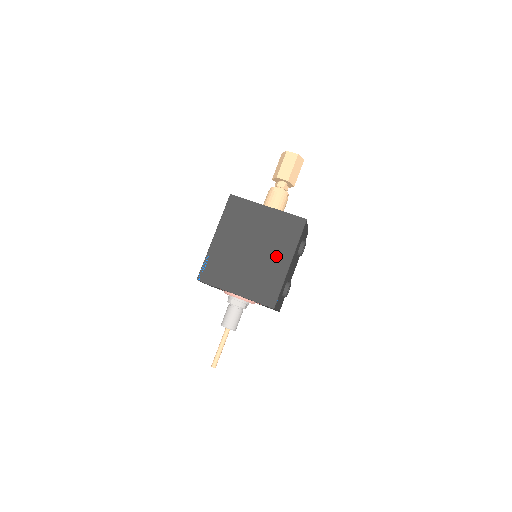
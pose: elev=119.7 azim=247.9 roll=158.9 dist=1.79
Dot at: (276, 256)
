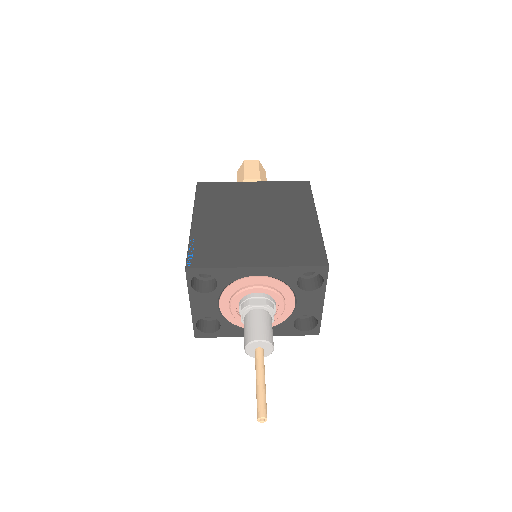
Dot at: (293, 216)
